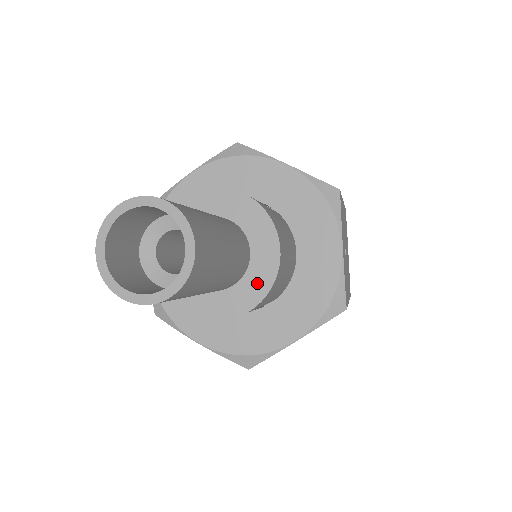
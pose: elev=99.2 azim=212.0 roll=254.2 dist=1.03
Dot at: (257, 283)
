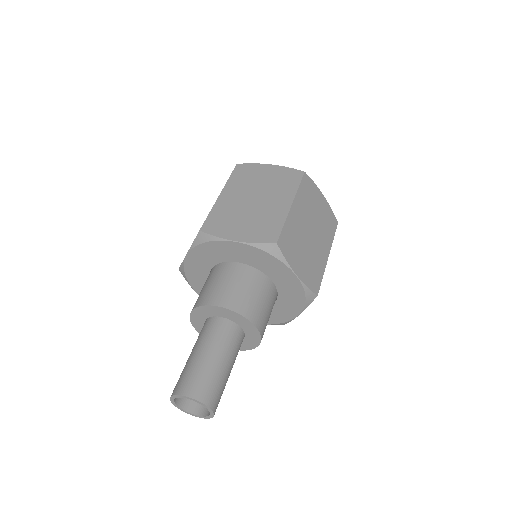
Dot at: occluded
